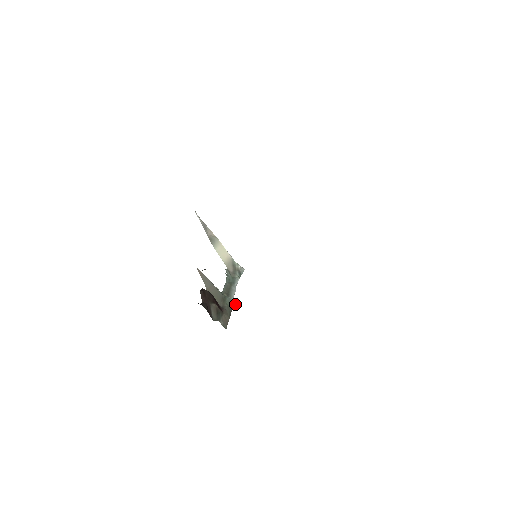
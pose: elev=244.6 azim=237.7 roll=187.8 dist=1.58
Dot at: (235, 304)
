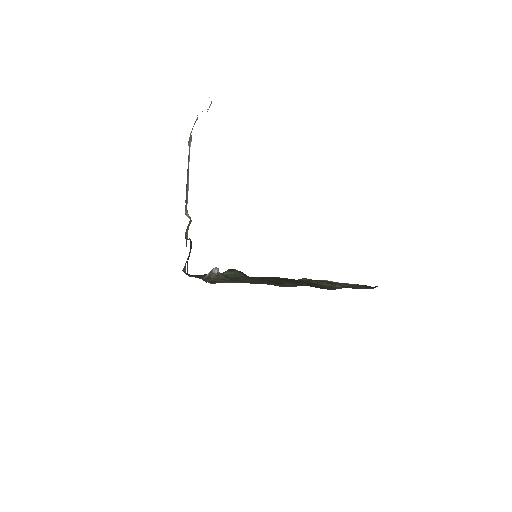
Dot at: occluded
